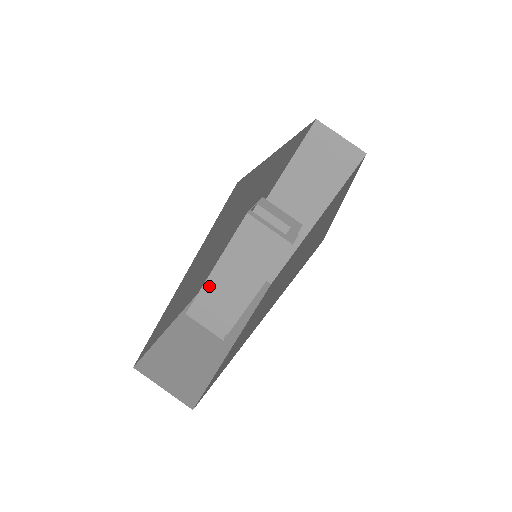
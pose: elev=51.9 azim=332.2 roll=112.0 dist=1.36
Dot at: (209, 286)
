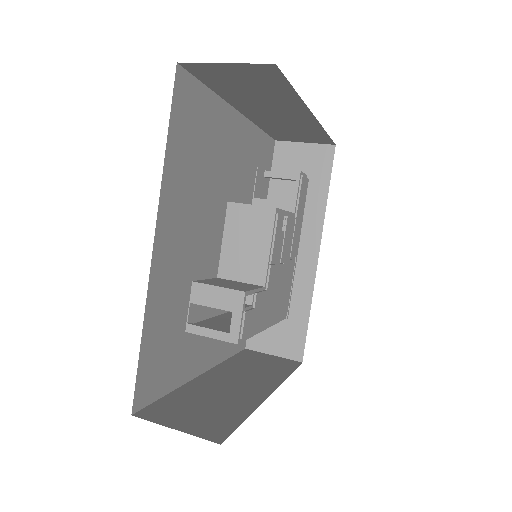
Dot at: occluded
